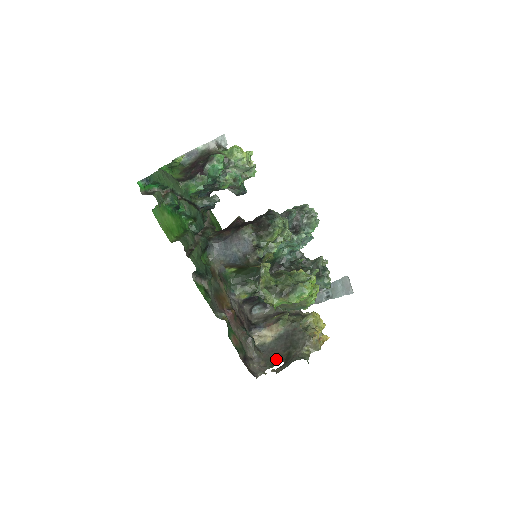
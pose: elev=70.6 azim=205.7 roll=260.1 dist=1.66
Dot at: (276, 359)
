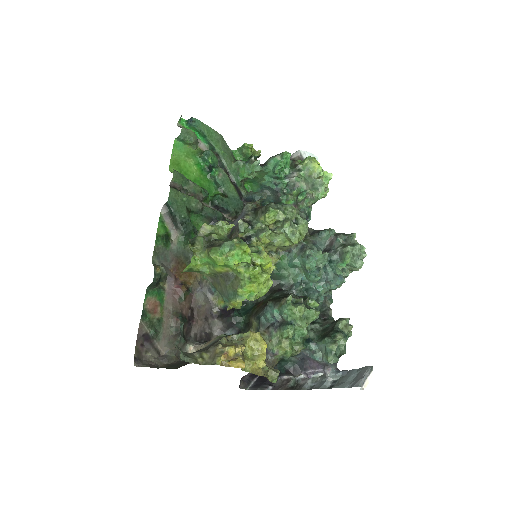
Dot at: (177, 366)
